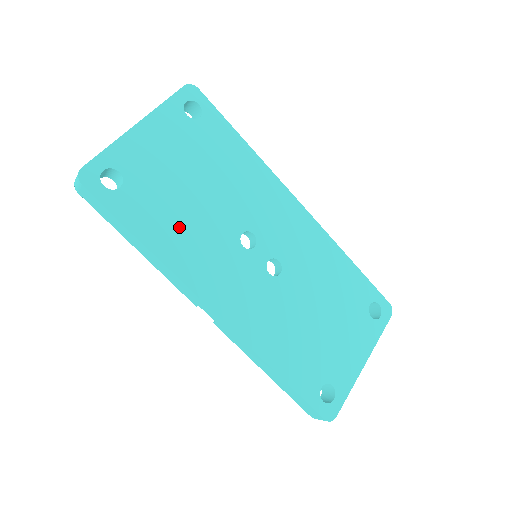
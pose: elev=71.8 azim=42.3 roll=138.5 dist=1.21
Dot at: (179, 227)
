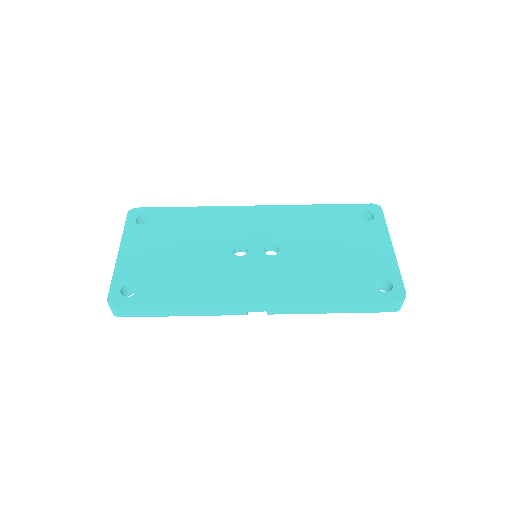
Dot at: (191, 280)
